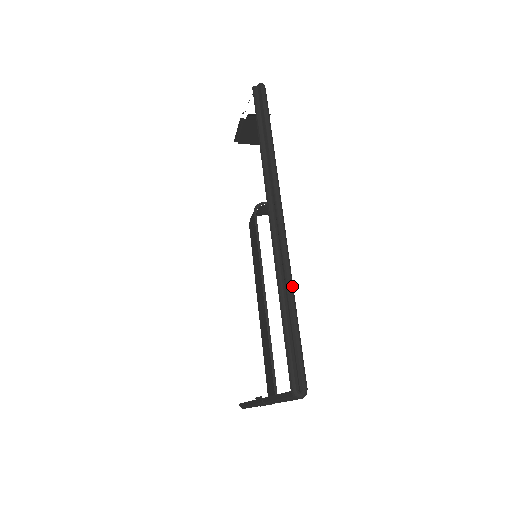
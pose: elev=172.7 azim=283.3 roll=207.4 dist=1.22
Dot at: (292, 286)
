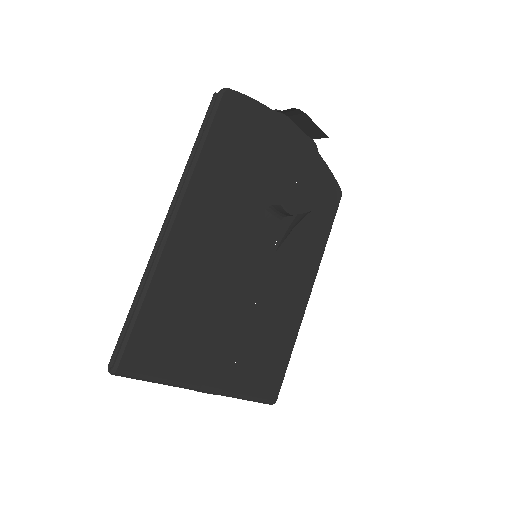
Dot at: (147, 282)
